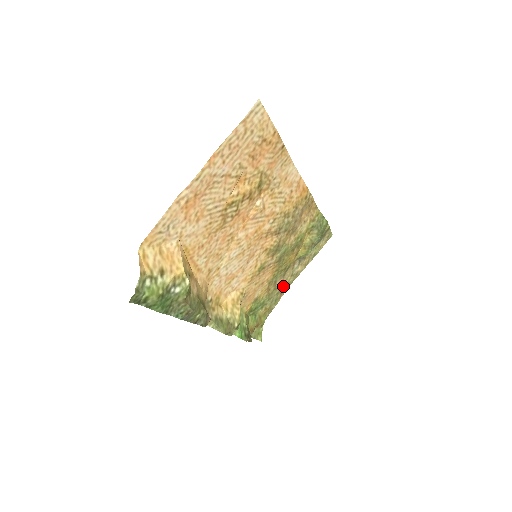
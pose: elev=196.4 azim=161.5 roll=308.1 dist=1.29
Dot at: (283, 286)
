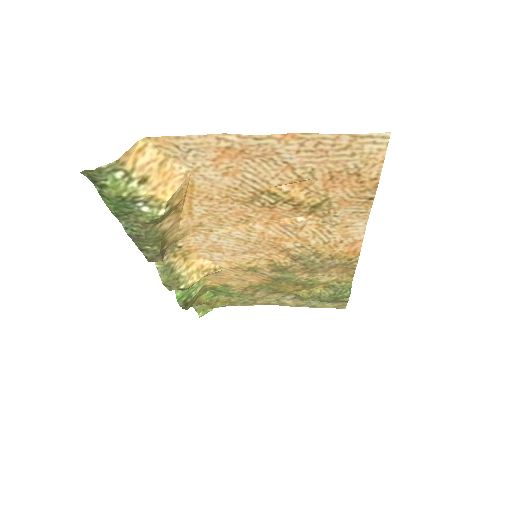
Dot at: (262, 299)
